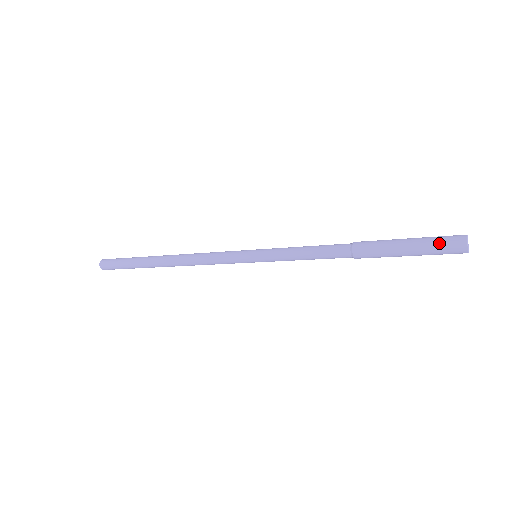
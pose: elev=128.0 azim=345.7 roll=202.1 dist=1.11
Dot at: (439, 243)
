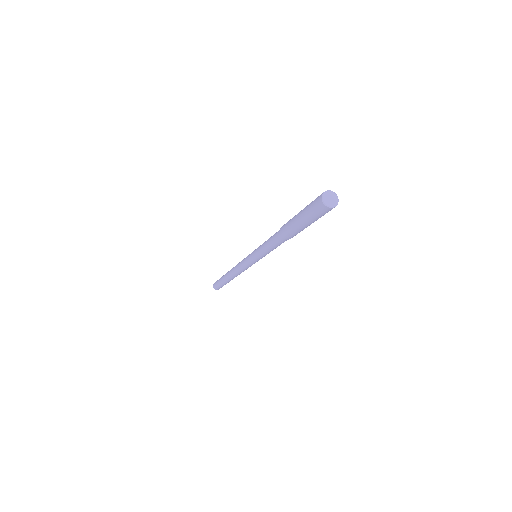
Dot at: (316, 216)
